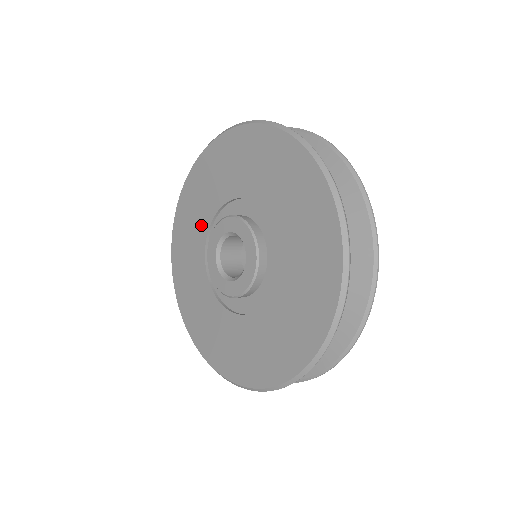
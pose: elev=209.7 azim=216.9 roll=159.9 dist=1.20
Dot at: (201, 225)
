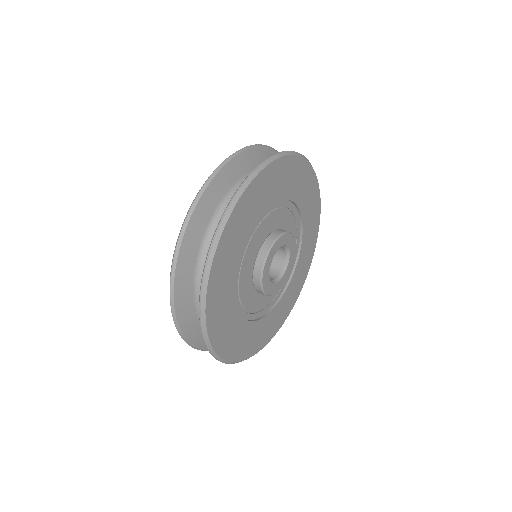
Dot at: occluded
